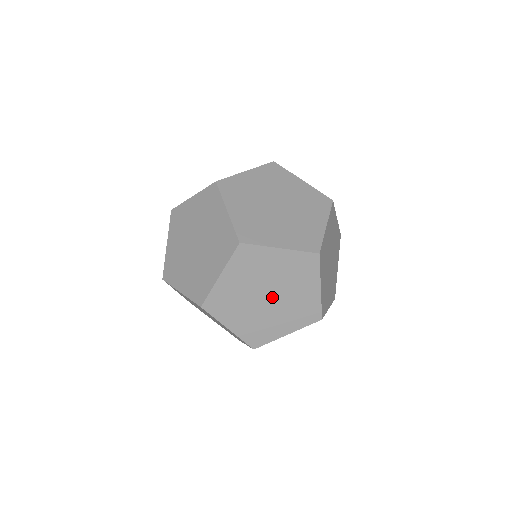
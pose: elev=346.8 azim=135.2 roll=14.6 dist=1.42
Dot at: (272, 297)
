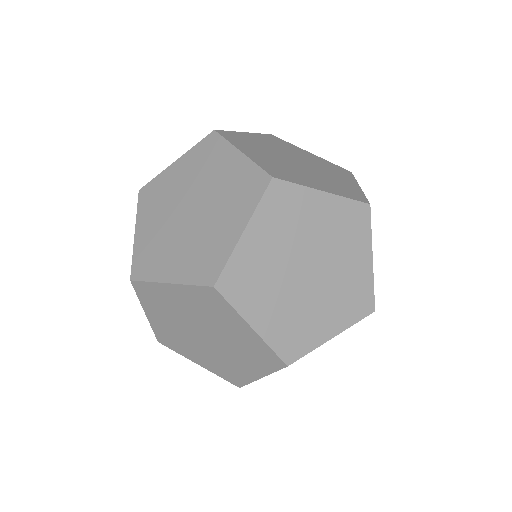
Dot at: (313, 271)
